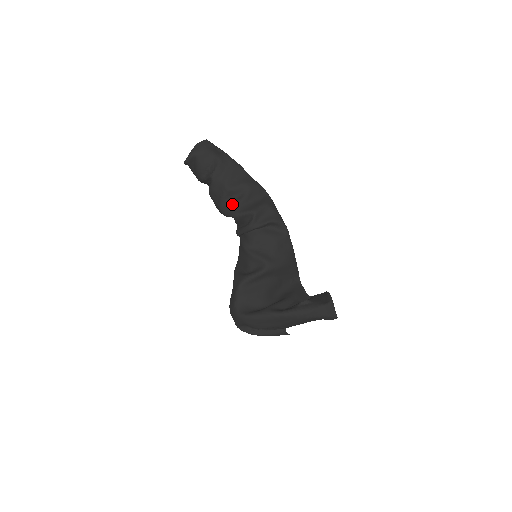
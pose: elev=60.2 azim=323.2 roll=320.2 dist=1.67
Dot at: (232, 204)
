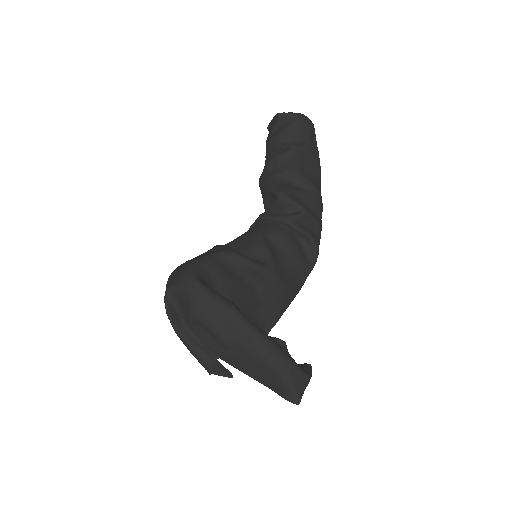
Dot at: (287, 185)
